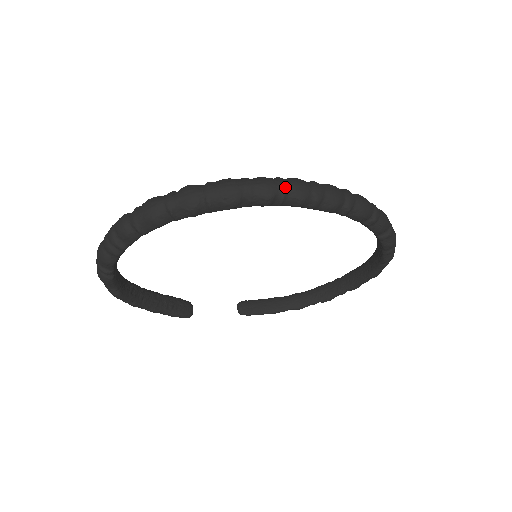
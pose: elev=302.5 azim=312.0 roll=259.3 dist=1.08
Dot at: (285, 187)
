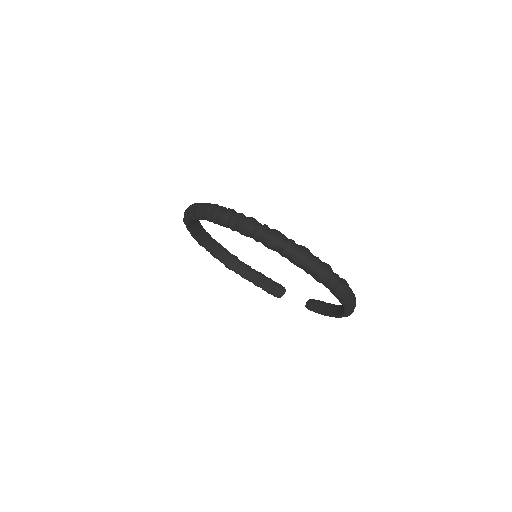
Dot at: (201, 209)
